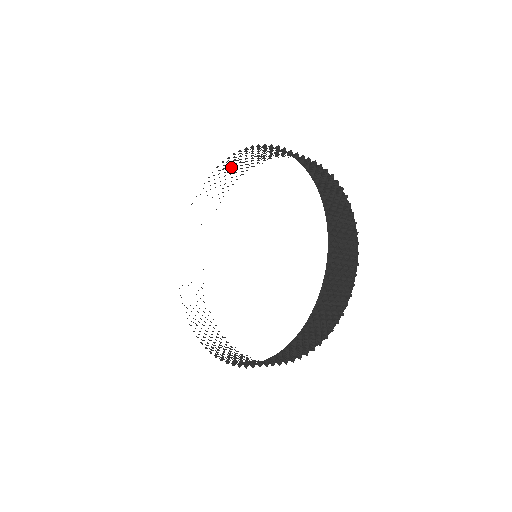
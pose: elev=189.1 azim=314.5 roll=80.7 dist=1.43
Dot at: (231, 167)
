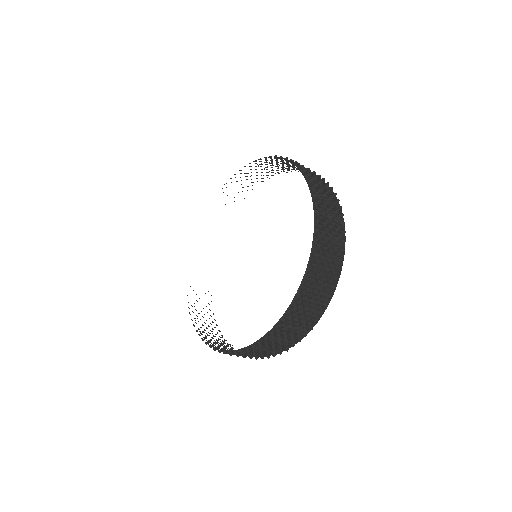
Dot at: occluded
